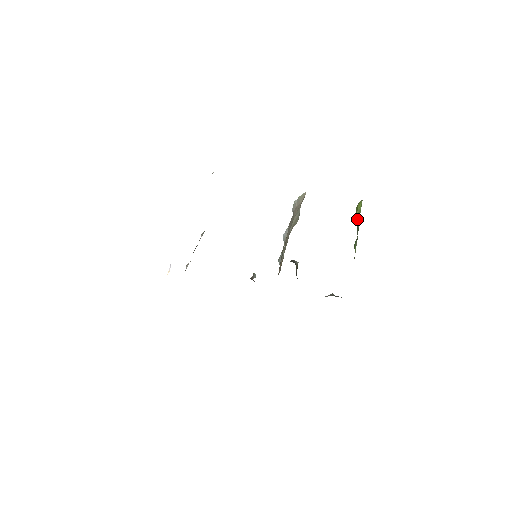
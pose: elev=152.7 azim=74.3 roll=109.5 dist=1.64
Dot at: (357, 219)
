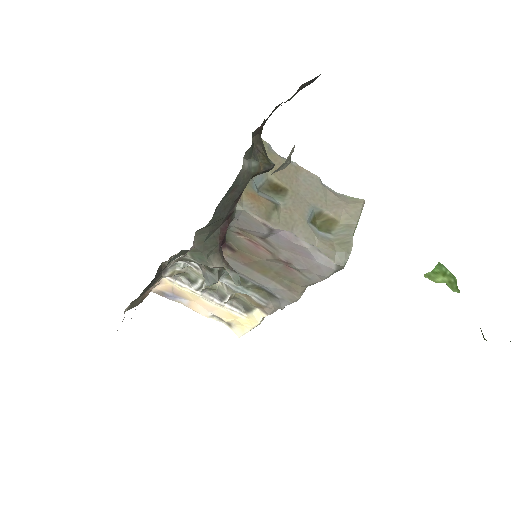
Dot at: occluded
